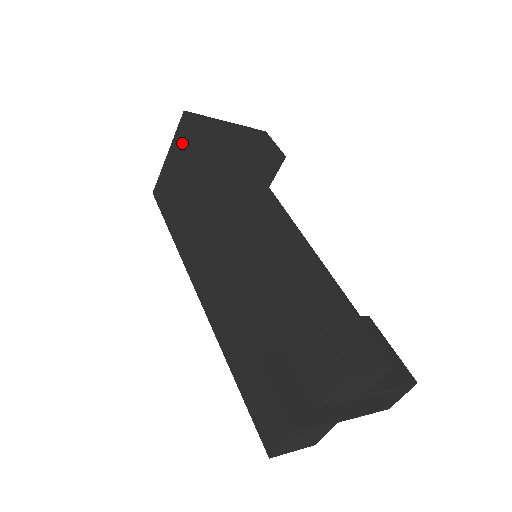
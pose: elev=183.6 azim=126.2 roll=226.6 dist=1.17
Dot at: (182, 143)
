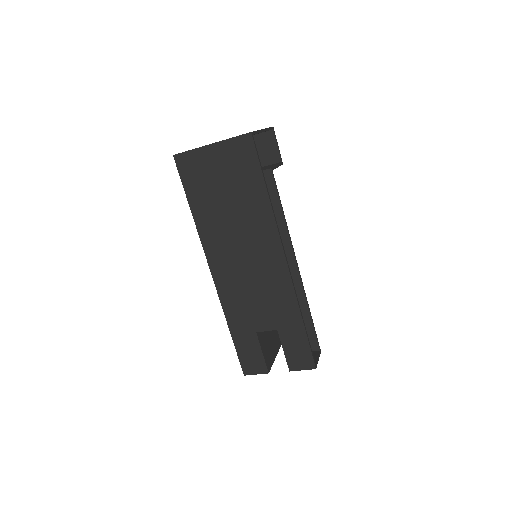
Dot at: (237, 157)
